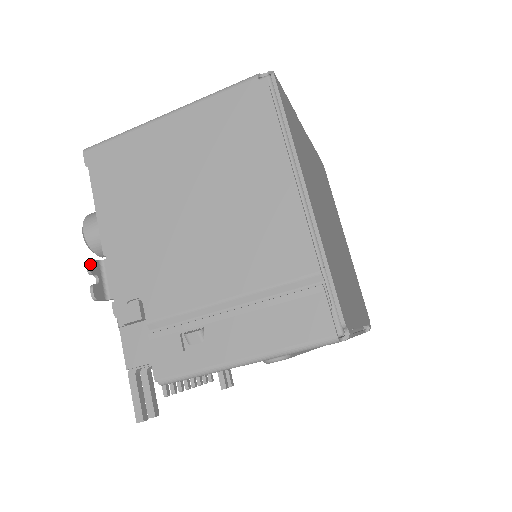
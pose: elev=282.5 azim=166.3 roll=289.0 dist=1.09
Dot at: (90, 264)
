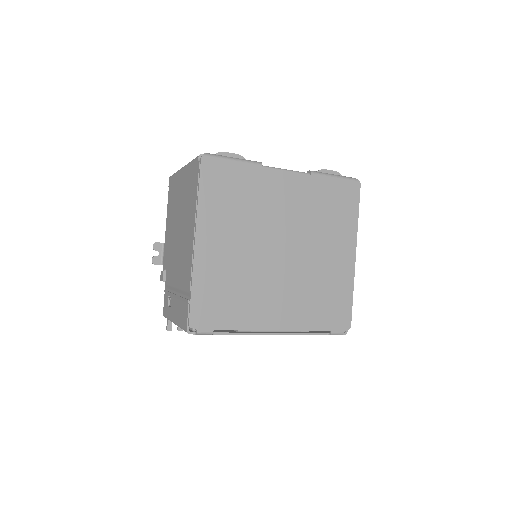
Dot at: (155, 245)
